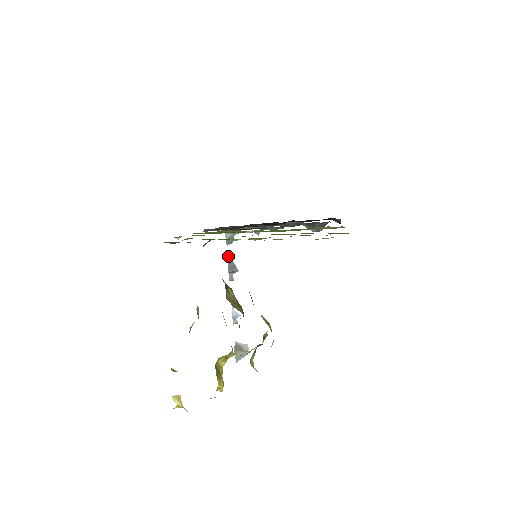
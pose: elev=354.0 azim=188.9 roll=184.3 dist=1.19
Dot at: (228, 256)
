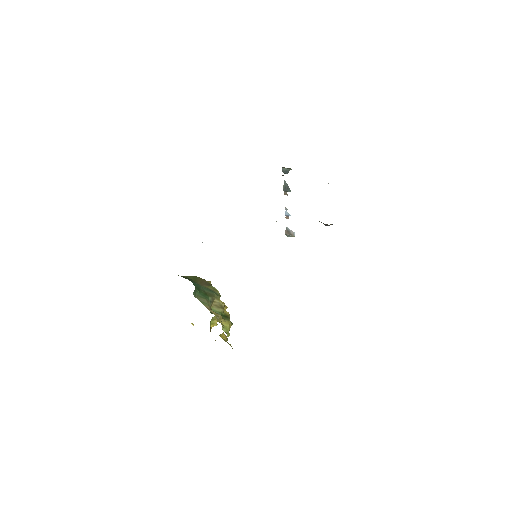
Dot at: (284, 180)
